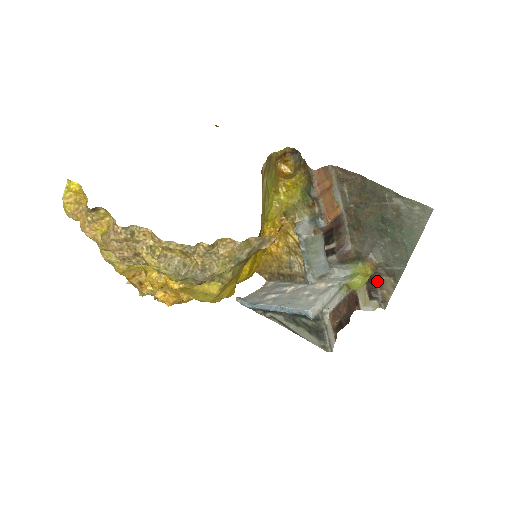
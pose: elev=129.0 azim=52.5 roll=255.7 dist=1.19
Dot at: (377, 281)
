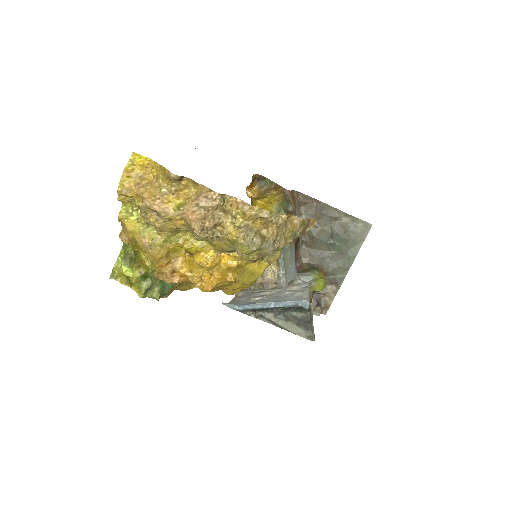
Dot at: occluded
